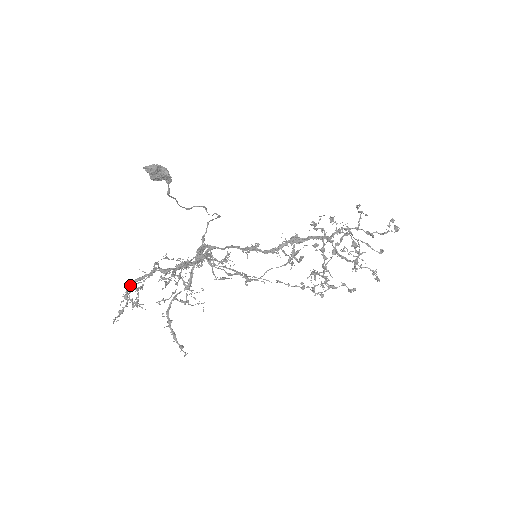
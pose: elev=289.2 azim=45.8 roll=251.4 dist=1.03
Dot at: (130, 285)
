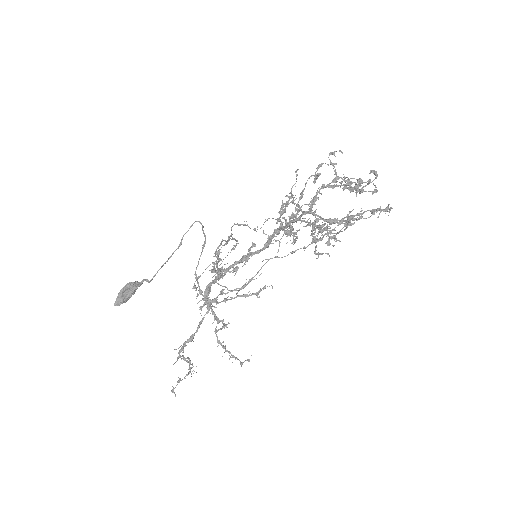
Dot at: (178, 358)
